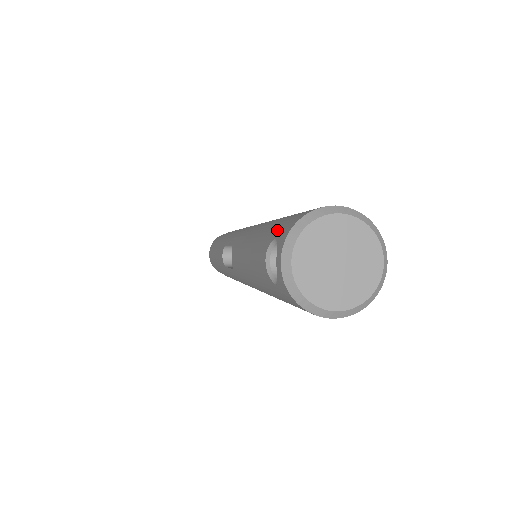
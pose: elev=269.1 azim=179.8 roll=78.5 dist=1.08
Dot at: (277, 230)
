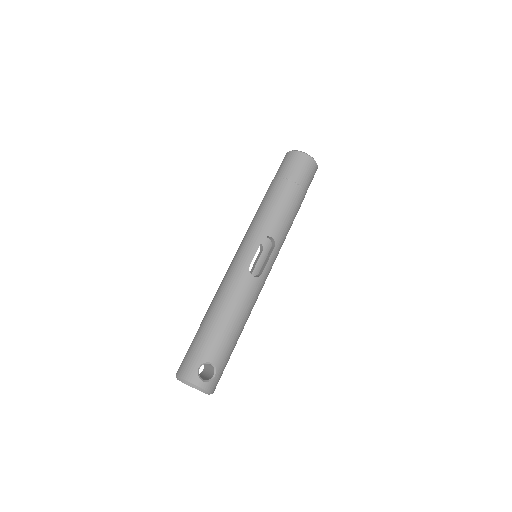
Dot at: occluded
